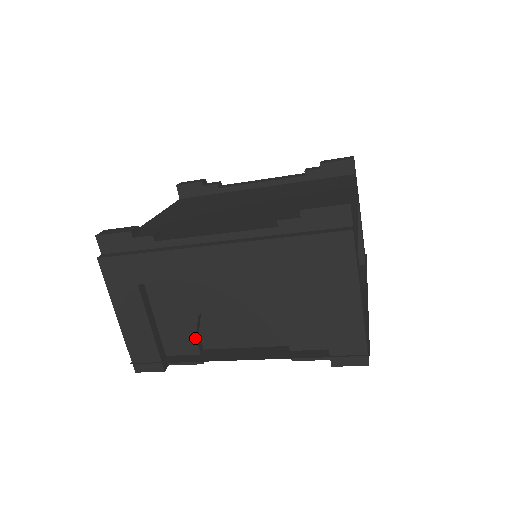
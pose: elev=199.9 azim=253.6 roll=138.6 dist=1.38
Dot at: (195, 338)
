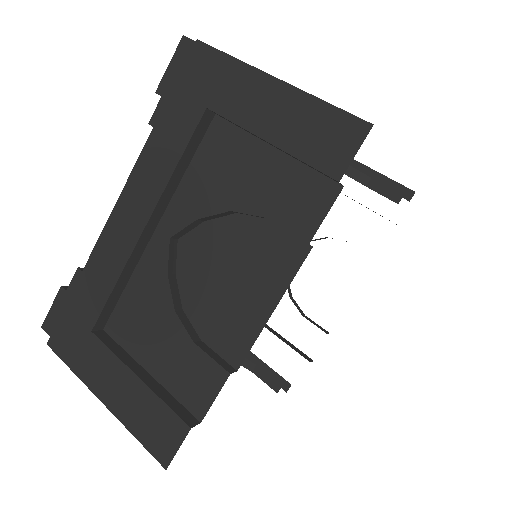
Dot at: (194, 345)
